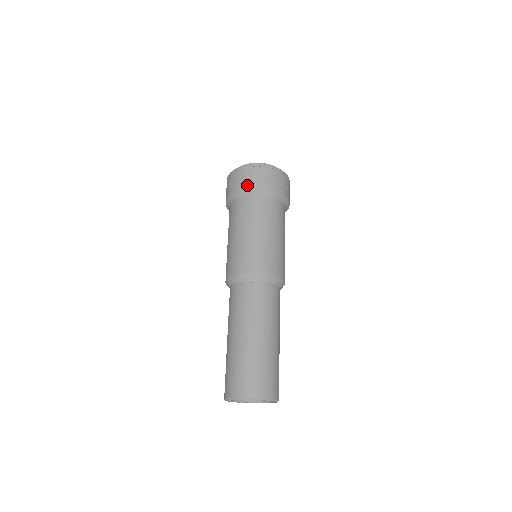
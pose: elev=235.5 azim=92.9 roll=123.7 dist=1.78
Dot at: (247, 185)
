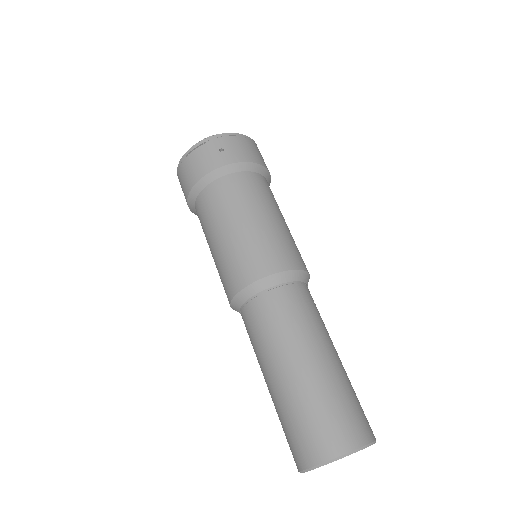
Dot at: (254, 158)
